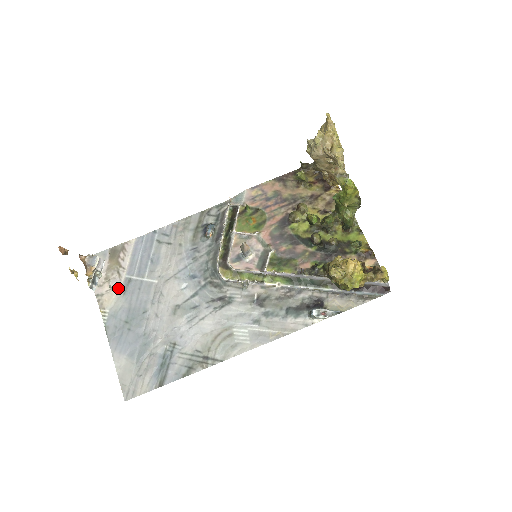
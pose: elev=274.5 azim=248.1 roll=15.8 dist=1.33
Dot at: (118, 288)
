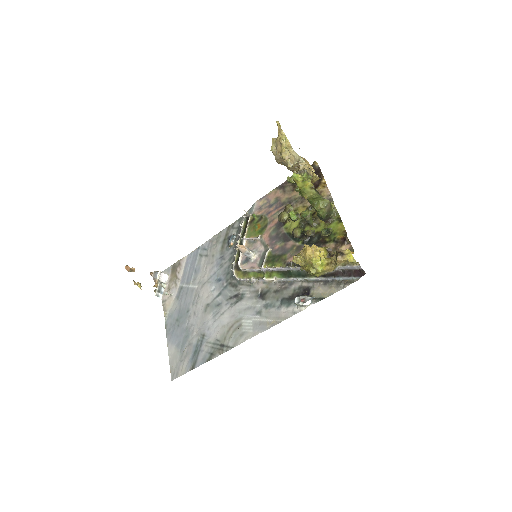
Dot at: (175, 295)
